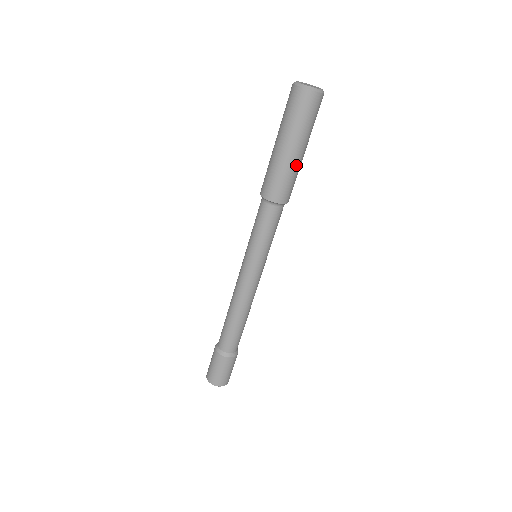
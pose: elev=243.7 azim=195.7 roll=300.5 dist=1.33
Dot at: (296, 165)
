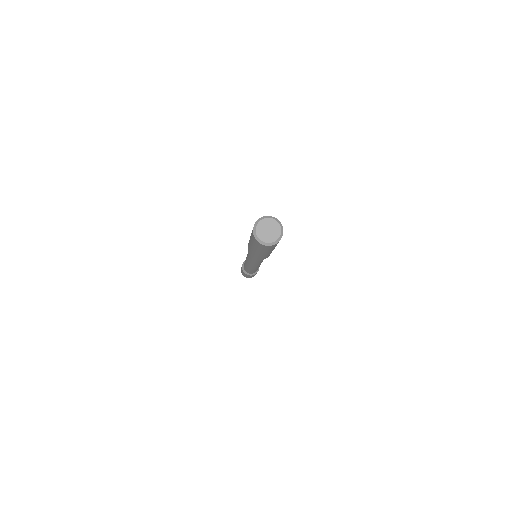
Dot at: occluded
